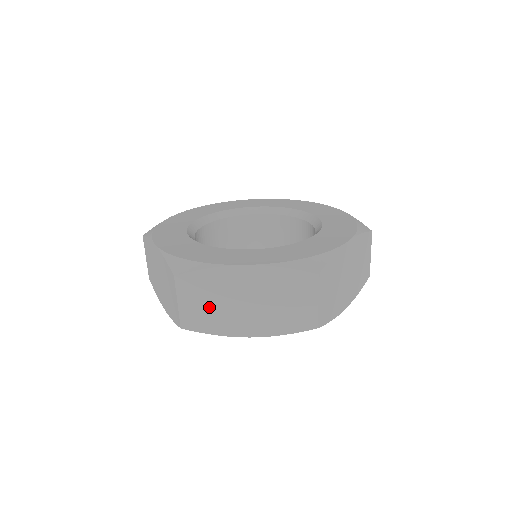
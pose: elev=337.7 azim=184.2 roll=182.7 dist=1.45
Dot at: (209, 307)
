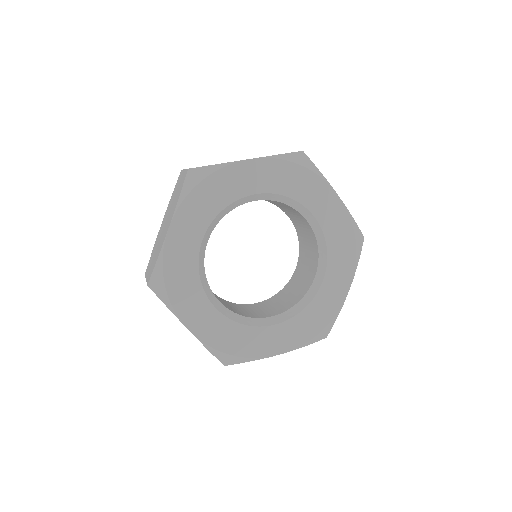
Dot at: occluded
